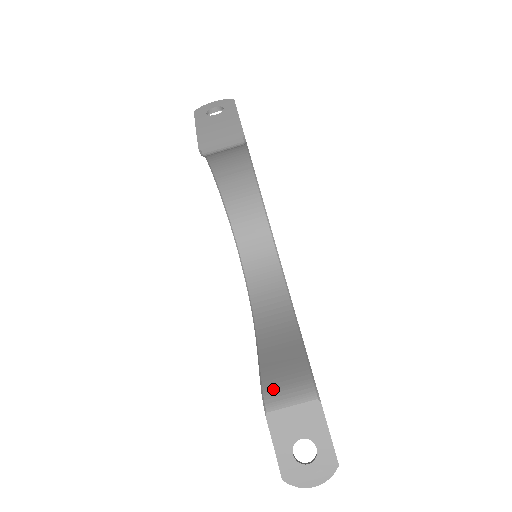
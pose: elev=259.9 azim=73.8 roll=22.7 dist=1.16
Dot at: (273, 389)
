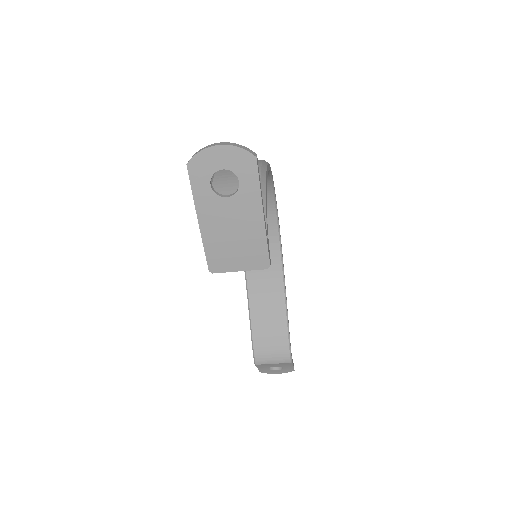
Dot at: (261, 352)
